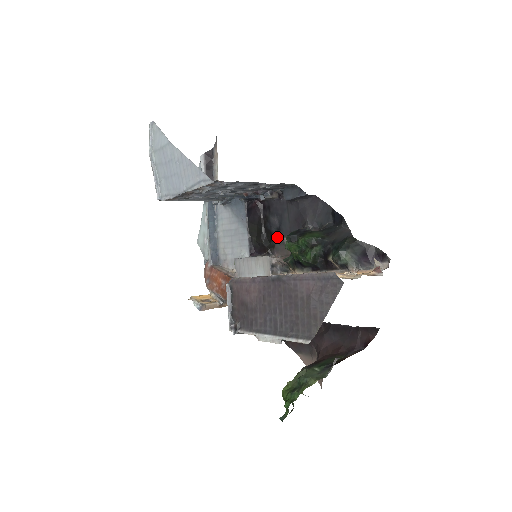
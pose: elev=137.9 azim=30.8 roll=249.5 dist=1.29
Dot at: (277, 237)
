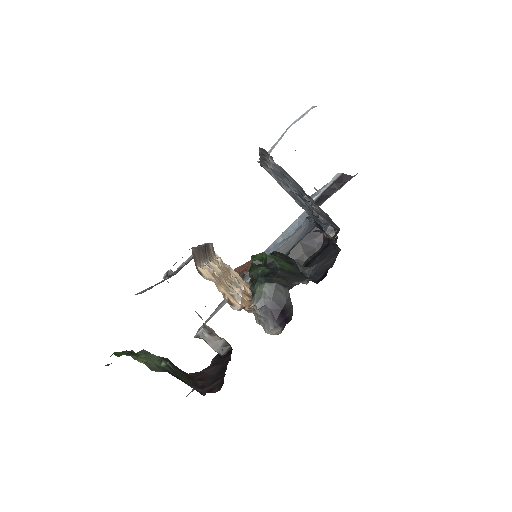
Dot at: (302, 273)
